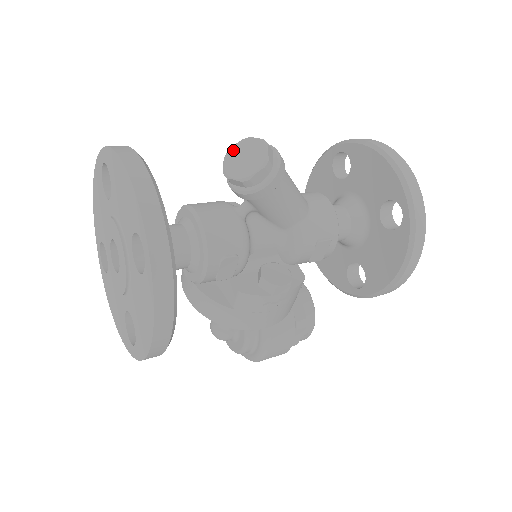
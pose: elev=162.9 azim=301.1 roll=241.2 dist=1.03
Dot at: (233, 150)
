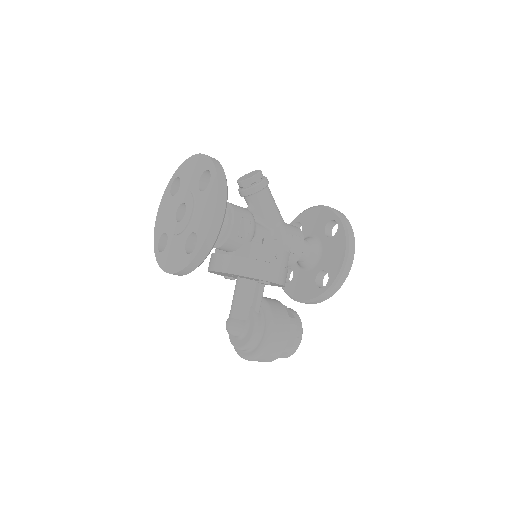
Dot at: (241, 177)
